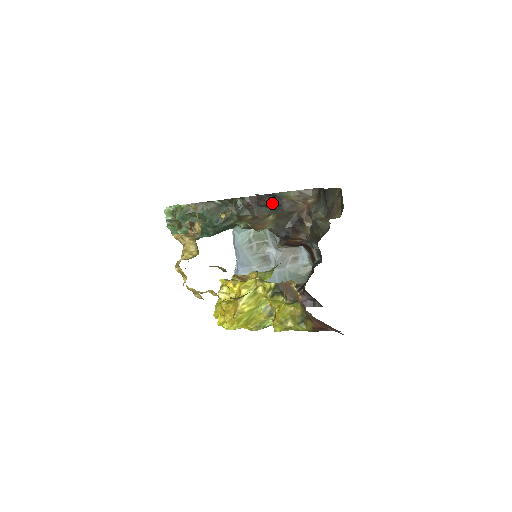
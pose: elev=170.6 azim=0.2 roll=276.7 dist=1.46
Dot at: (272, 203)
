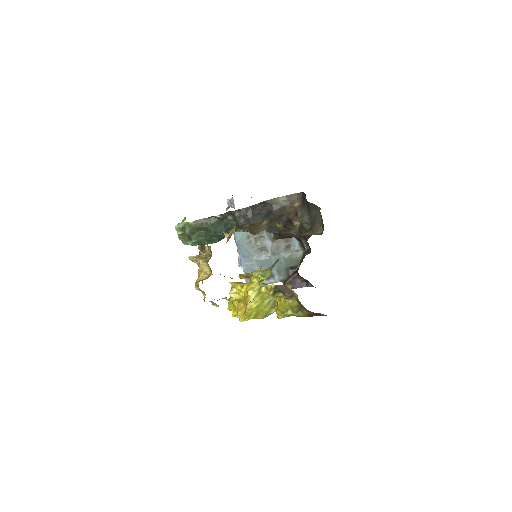
Dot at: (264, 210)
